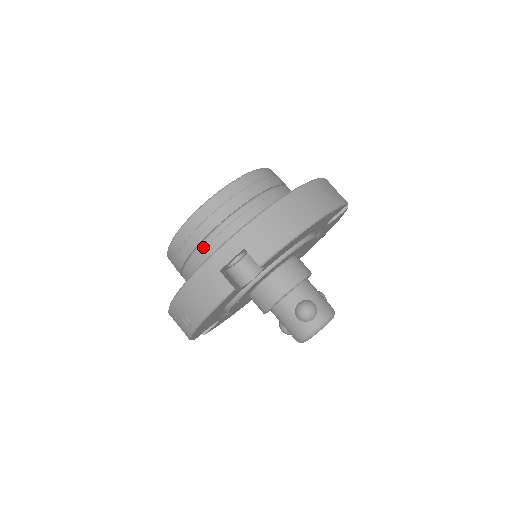
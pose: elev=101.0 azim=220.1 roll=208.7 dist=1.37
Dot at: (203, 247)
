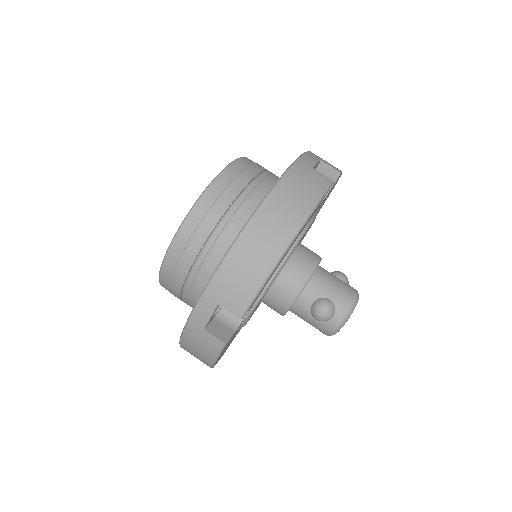
Dot at: (188, 288)
